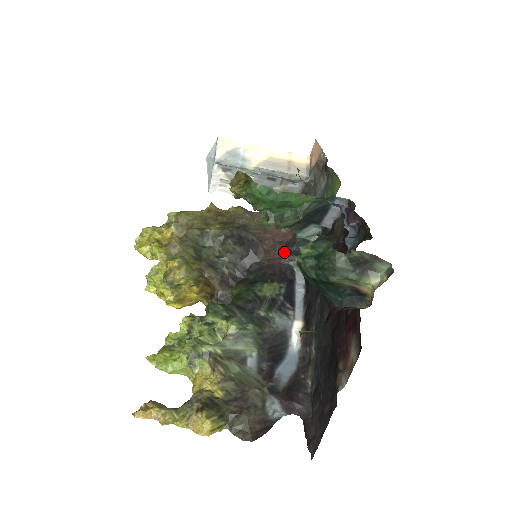
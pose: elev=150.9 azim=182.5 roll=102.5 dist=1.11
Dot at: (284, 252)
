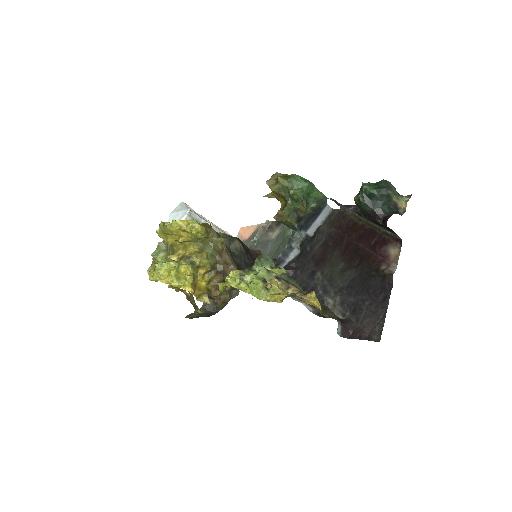
Dot at: occluded
